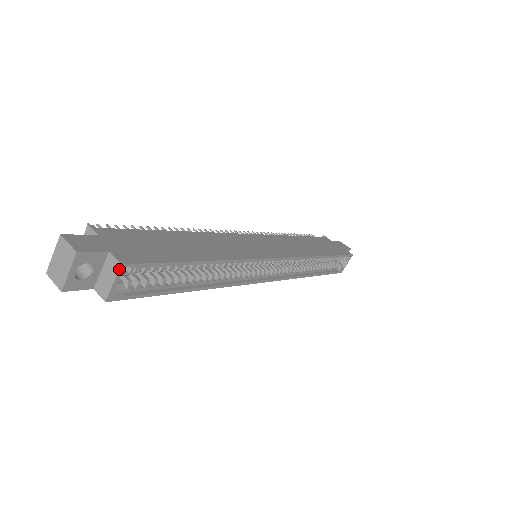
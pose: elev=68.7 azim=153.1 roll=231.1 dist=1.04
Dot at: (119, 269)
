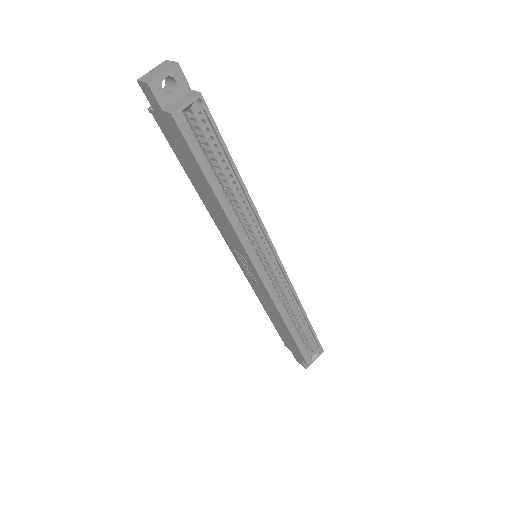
Dot at: (197, 95)
